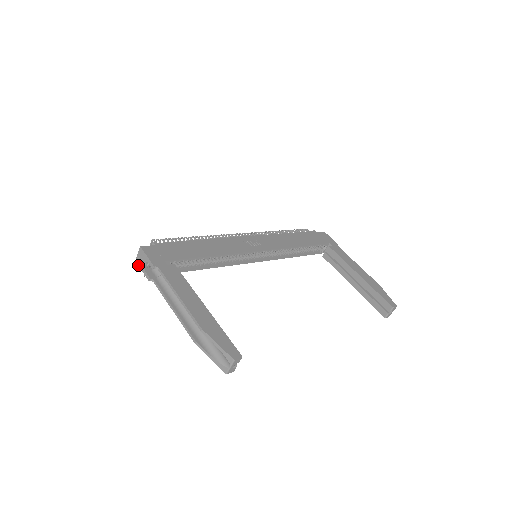
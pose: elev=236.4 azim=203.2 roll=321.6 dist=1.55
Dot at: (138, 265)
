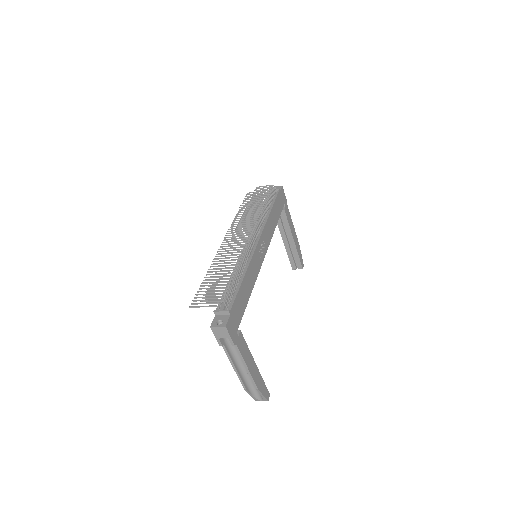
Dot at: occluded
